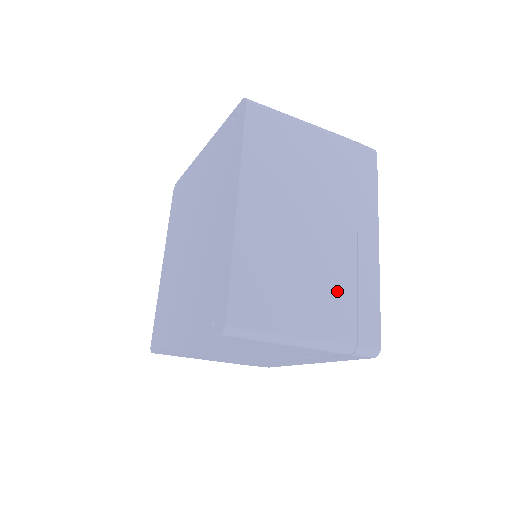
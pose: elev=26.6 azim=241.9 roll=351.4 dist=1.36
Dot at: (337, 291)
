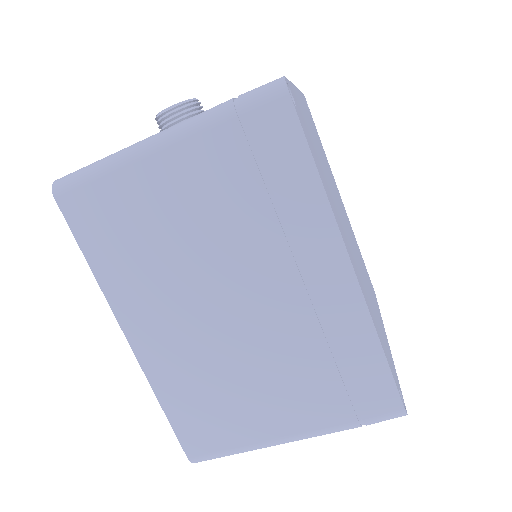
Dot at: (305, 373)
